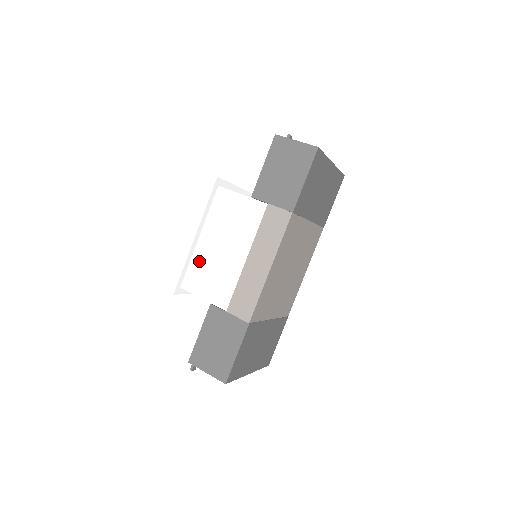
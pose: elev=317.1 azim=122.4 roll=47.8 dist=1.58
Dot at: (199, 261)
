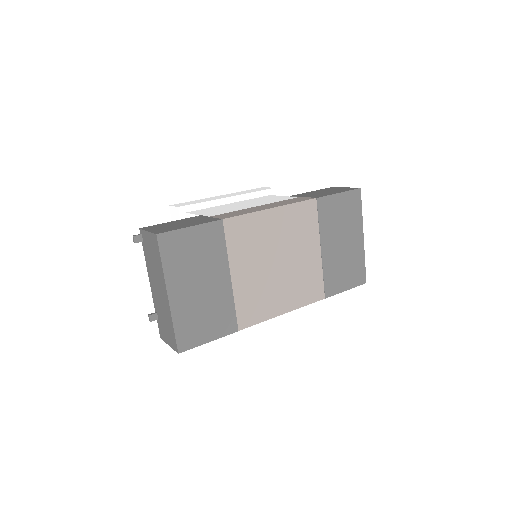
Dot at: (217, 207)
